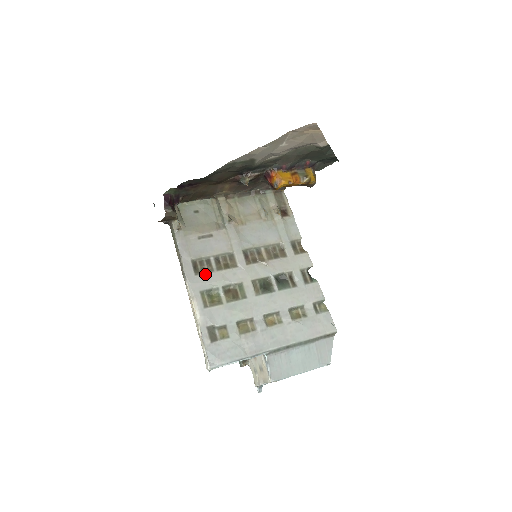
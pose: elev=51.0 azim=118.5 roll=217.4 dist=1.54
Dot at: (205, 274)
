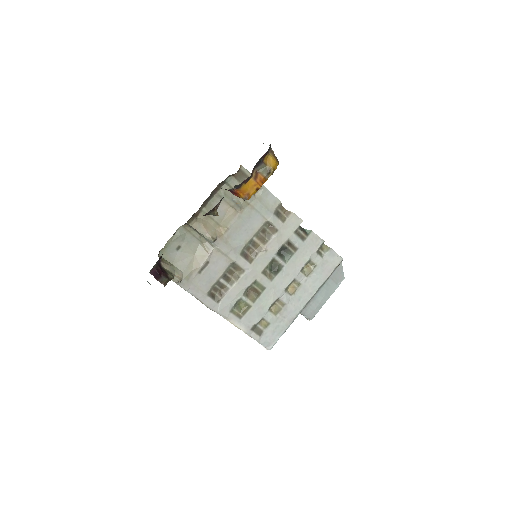
Dot at: (224, 296)
